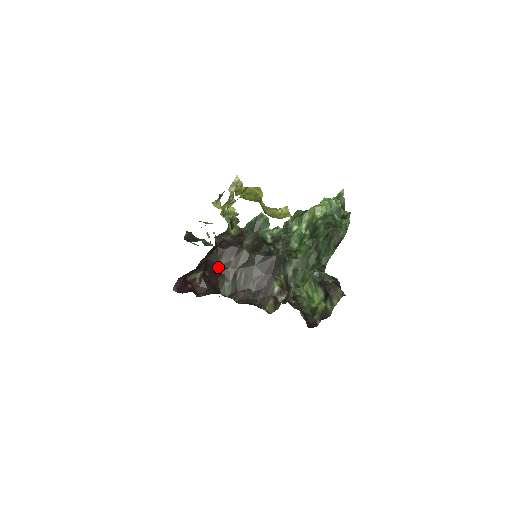
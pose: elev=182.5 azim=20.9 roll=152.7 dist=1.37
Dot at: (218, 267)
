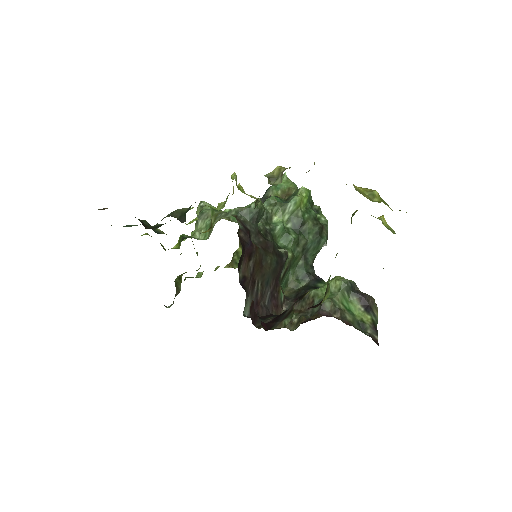
Dot at: (239, 277)
